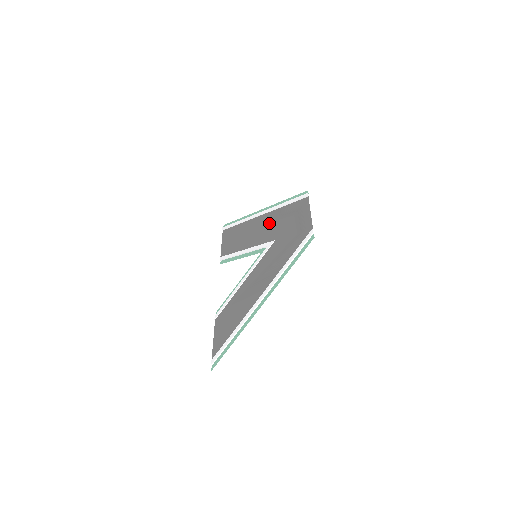
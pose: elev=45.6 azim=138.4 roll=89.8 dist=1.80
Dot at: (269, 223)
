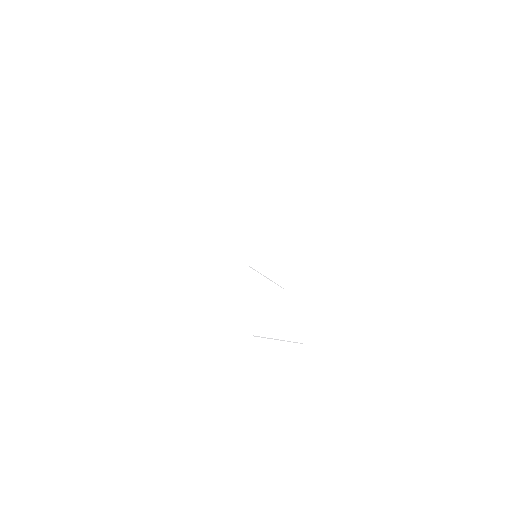
Dot at: occluded
